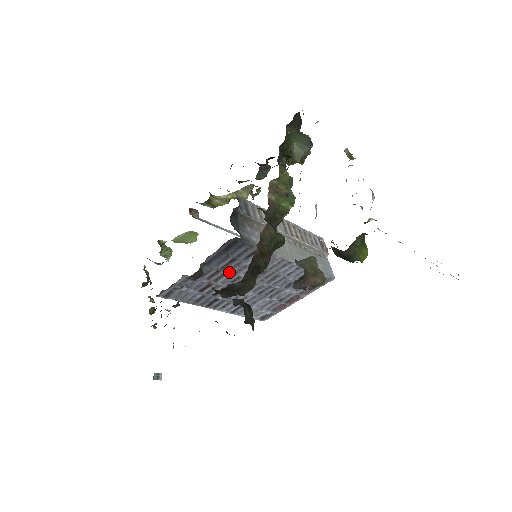
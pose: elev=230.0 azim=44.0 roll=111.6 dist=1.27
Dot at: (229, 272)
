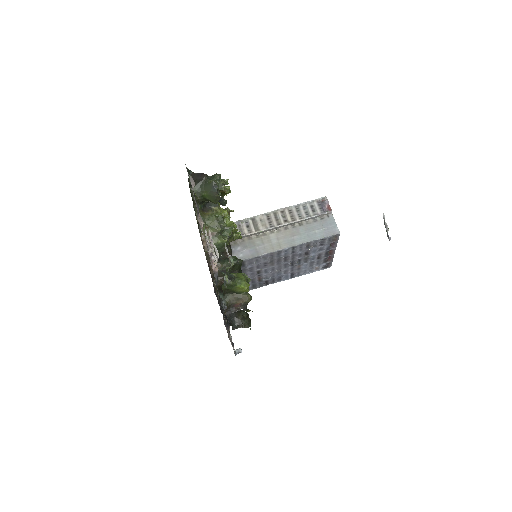
Dot at: (246, 274)
